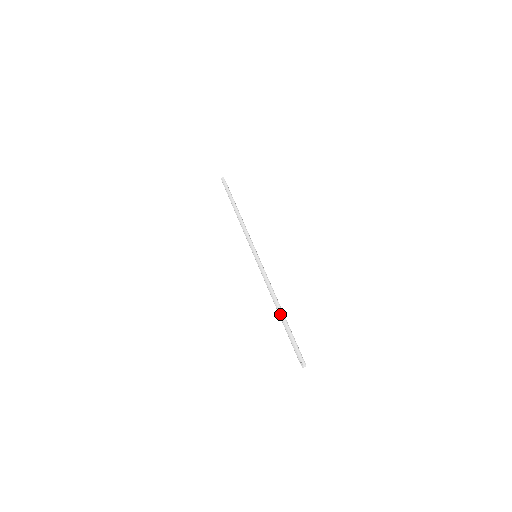
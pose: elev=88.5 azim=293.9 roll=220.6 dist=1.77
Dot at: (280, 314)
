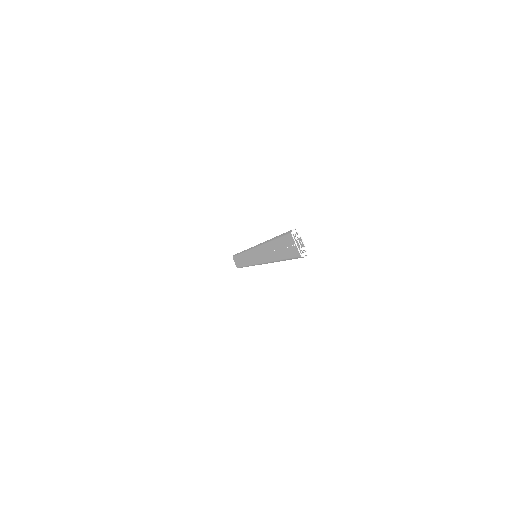
Dot at: (272, 239)
